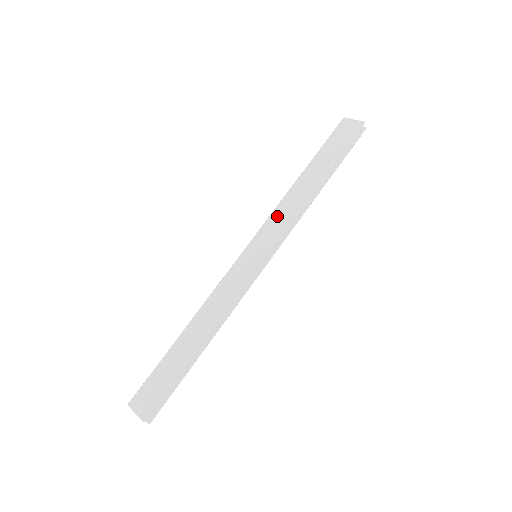
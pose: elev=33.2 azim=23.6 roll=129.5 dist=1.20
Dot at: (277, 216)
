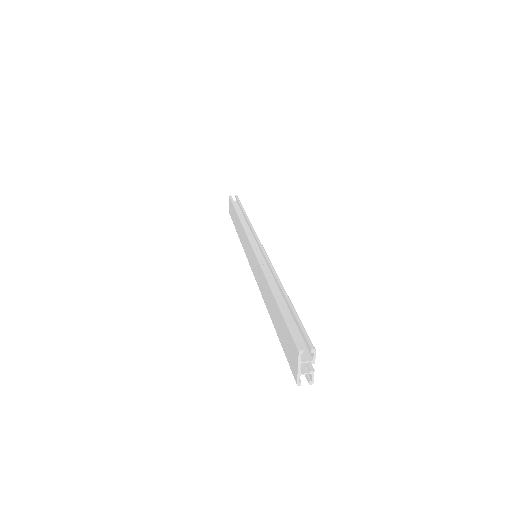
Dot at: (258, 271)
